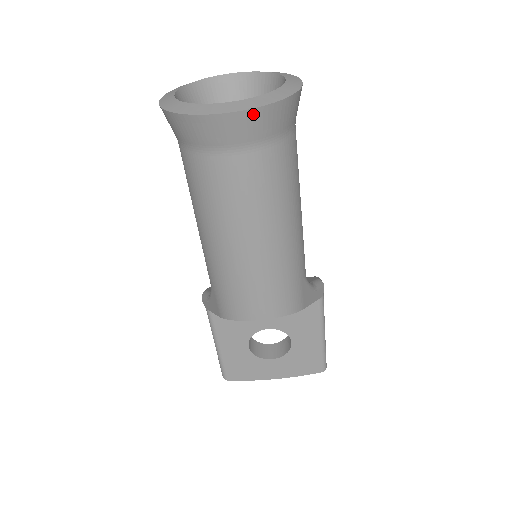
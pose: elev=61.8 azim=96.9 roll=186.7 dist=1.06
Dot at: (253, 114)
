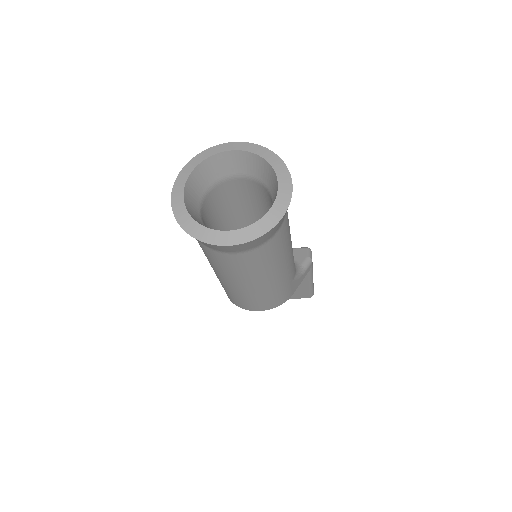
Dot at: (248, 243)
